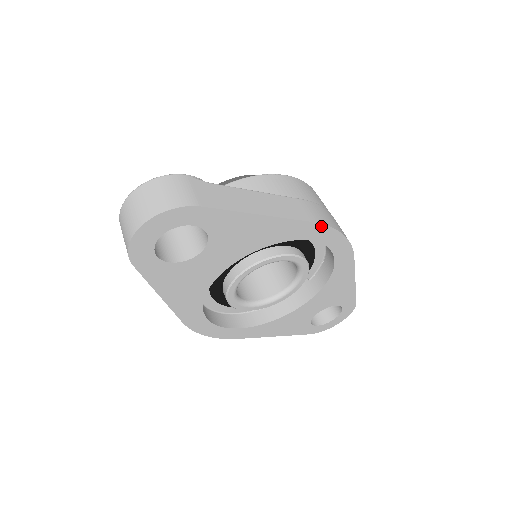
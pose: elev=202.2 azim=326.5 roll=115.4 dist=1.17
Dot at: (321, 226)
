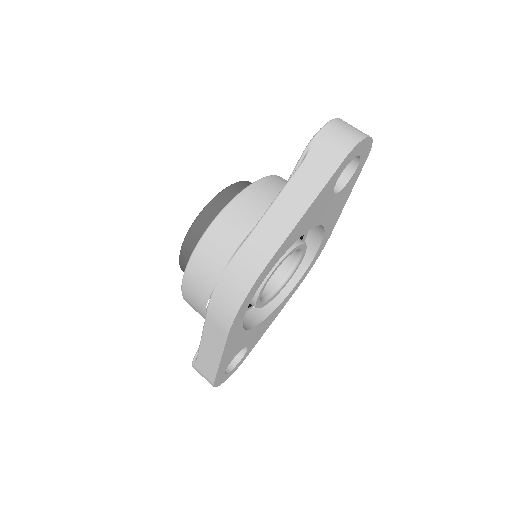
Dot at: occluded
